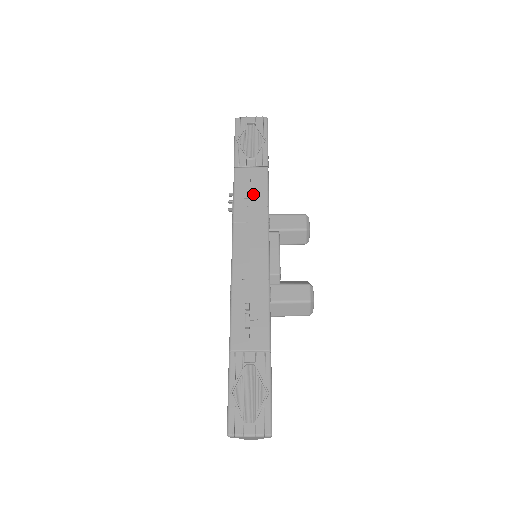
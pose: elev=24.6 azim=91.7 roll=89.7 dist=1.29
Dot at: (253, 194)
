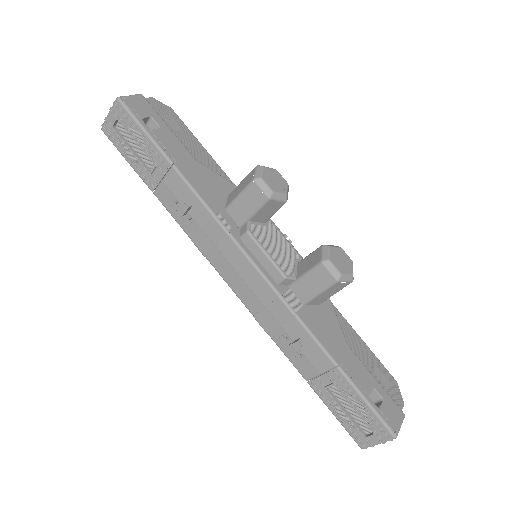
Dot at: (190, 212)
